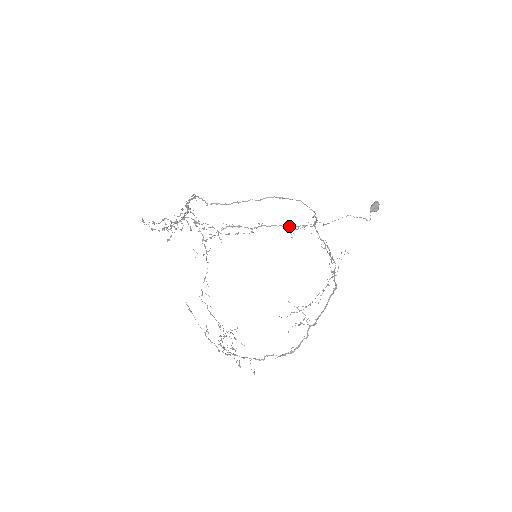
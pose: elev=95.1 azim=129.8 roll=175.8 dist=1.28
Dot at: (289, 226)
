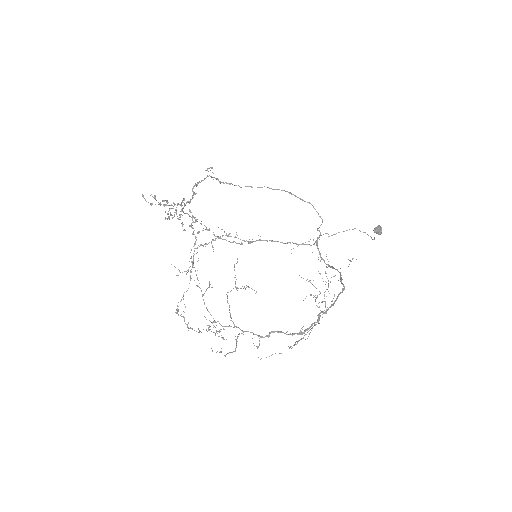
Dot at: occluded
